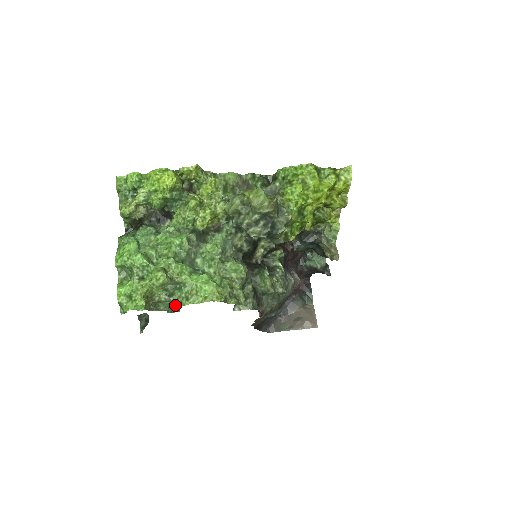
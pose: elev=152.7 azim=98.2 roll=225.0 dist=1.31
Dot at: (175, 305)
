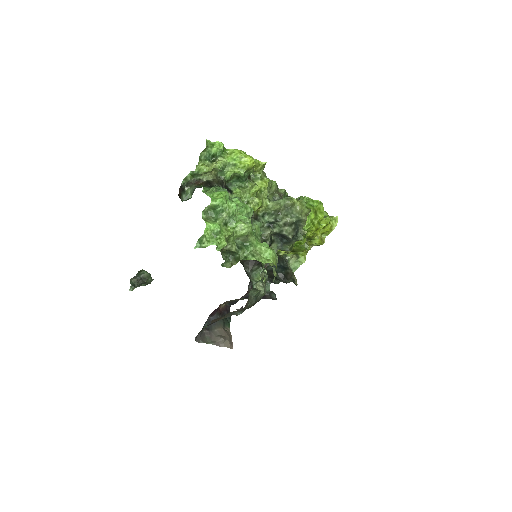
Dot at: (241, 257)
